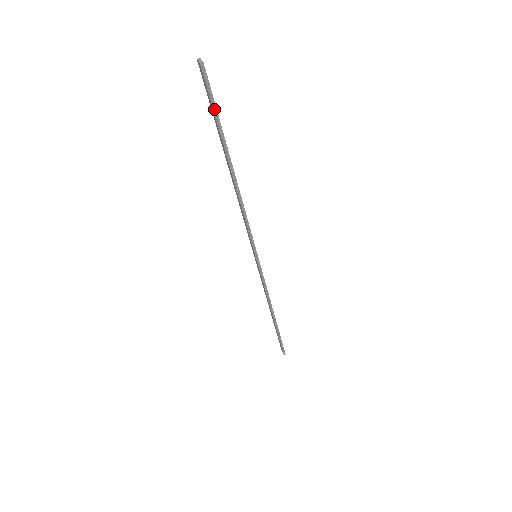
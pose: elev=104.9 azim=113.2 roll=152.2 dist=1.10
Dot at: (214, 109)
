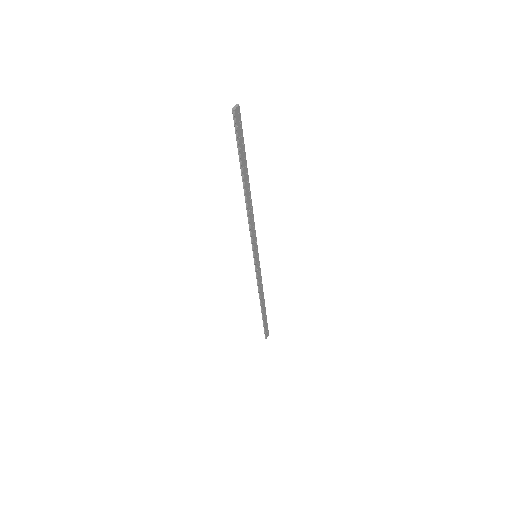
Dot at: (238, 143)
